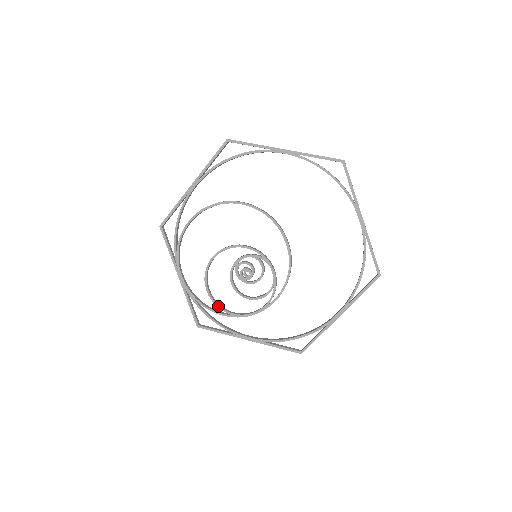
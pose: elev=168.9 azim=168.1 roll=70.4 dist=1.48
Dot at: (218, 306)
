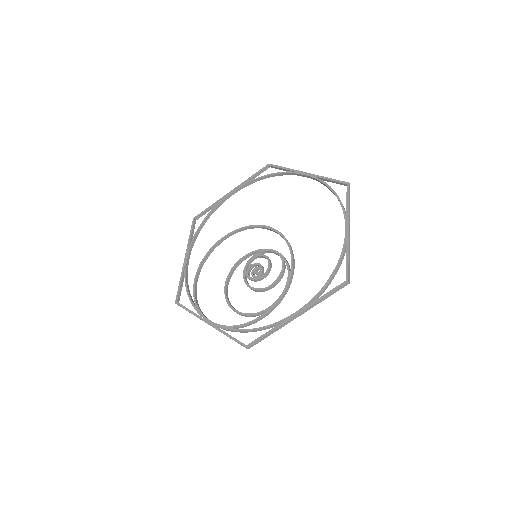
Dot at: (252, 314)
